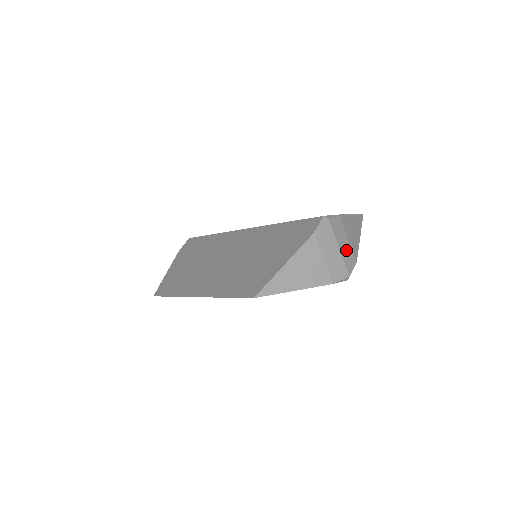
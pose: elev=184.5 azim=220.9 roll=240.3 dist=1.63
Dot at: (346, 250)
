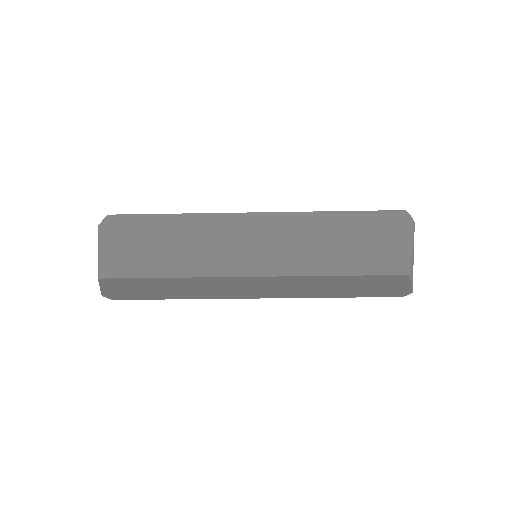
Dot at: occluded
